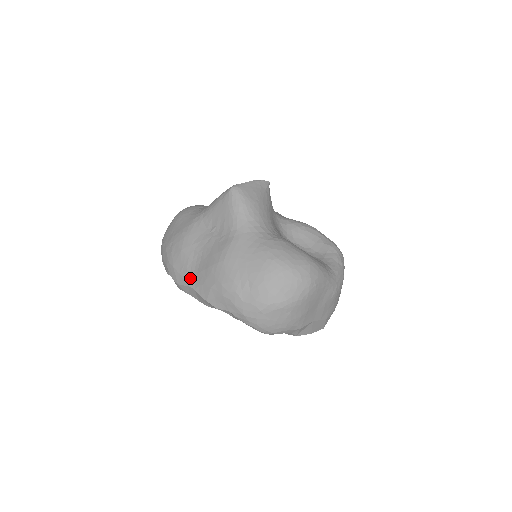
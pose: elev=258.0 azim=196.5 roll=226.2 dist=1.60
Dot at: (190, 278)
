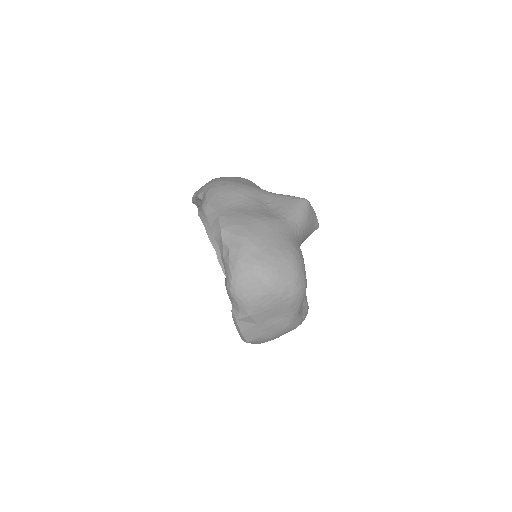
Dot at: (223, 208)
